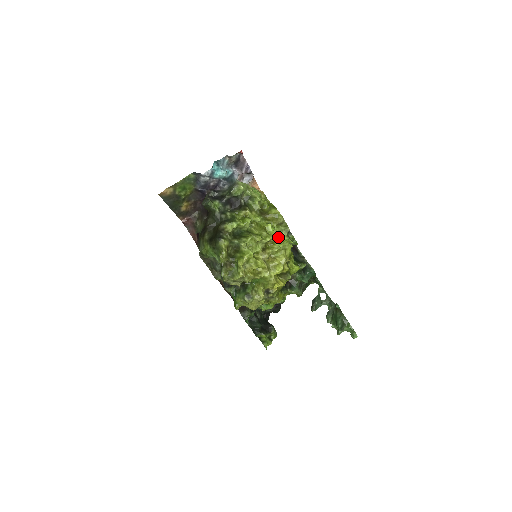
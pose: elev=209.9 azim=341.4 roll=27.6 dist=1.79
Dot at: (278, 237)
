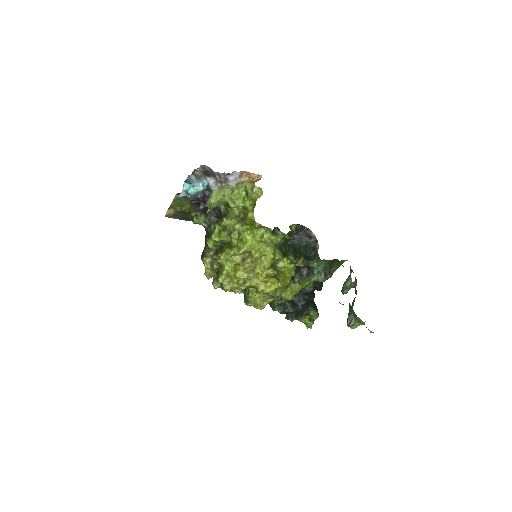
Dot at: (256, 243)
